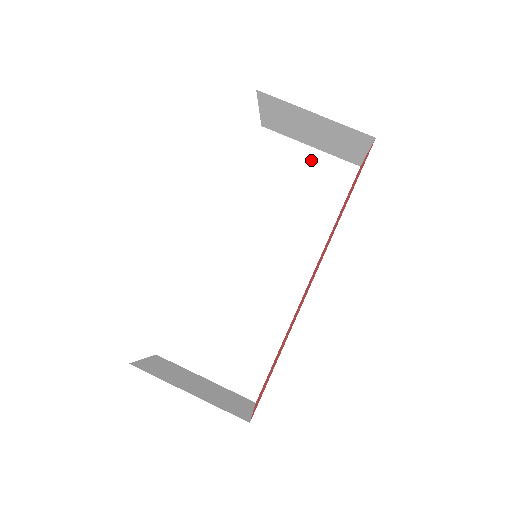
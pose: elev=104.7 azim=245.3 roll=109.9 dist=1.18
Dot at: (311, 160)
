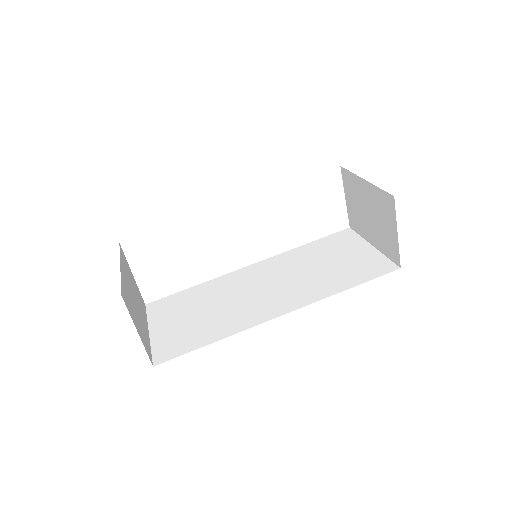
Dot at: (365, 252)
